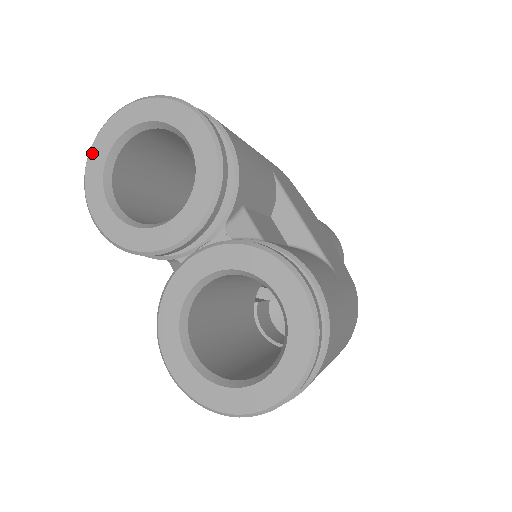
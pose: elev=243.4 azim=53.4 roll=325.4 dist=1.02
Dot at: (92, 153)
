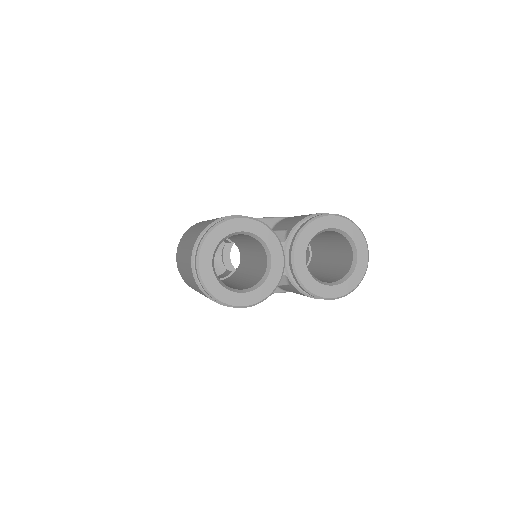
Dot at: (210, 290)
